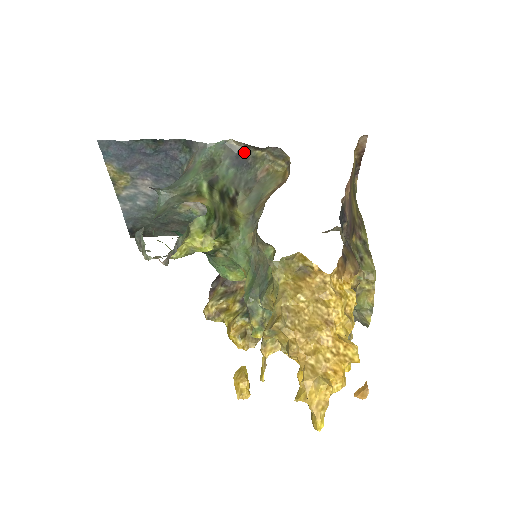
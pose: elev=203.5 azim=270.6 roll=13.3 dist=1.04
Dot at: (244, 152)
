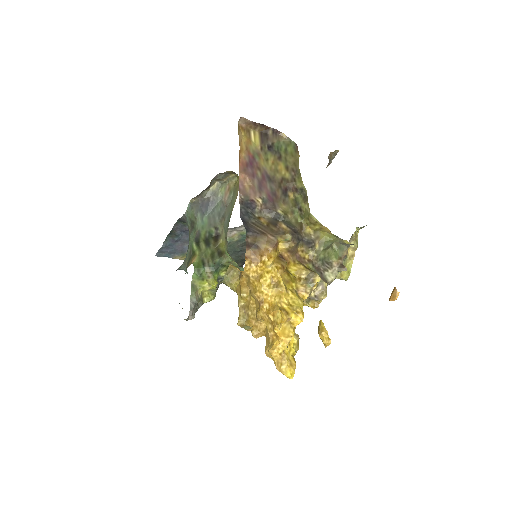
Dot at: (203, 198)
